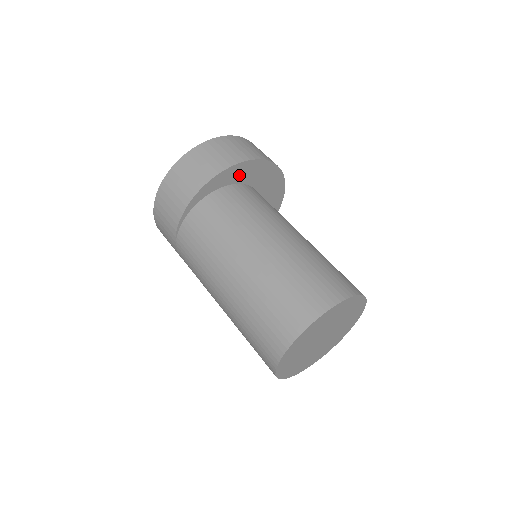
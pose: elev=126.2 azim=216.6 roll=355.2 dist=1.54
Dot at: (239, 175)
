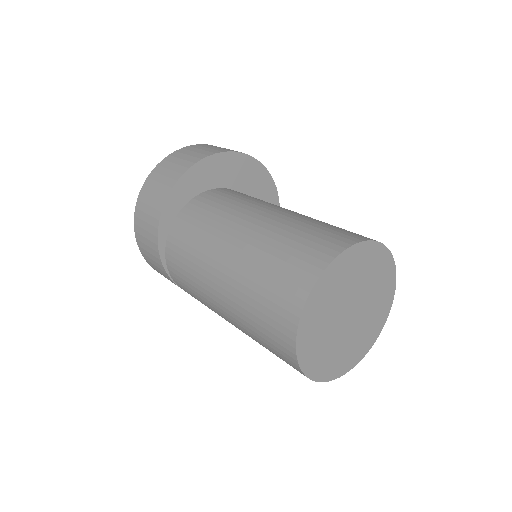
Dot at: (195, 185)
